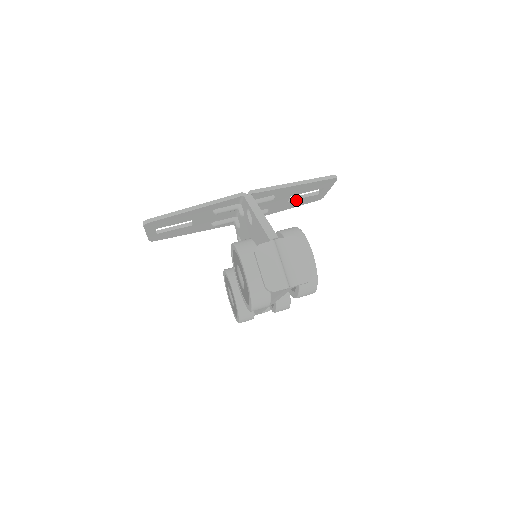
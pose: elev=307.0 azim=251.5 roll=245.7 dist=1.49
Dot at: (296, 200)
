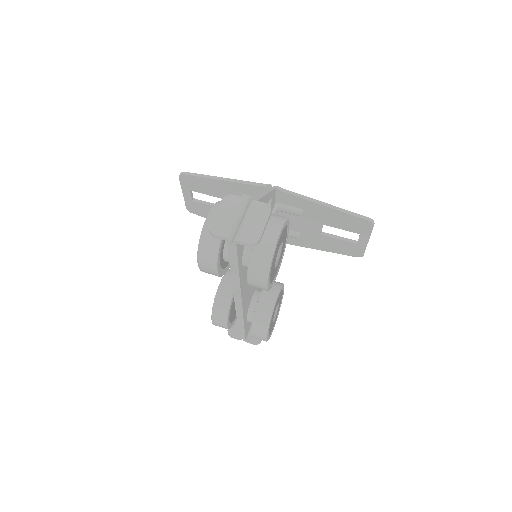
Dot at: (331, 238)
